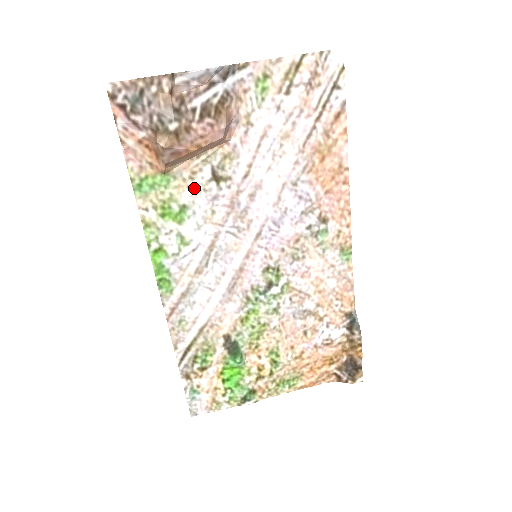
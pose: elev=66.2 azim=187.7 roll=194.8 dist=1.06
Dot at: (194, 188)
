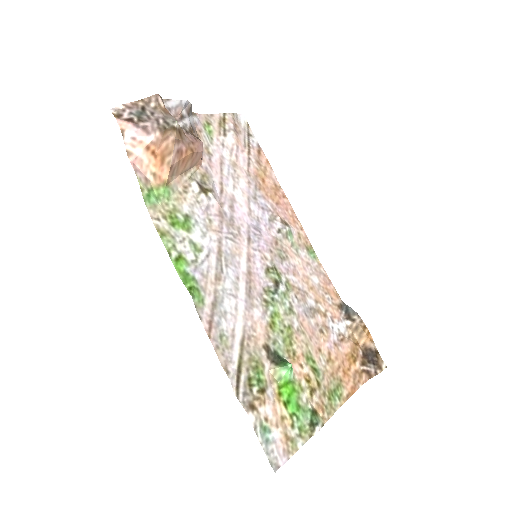
Dot at: (189, 200)
